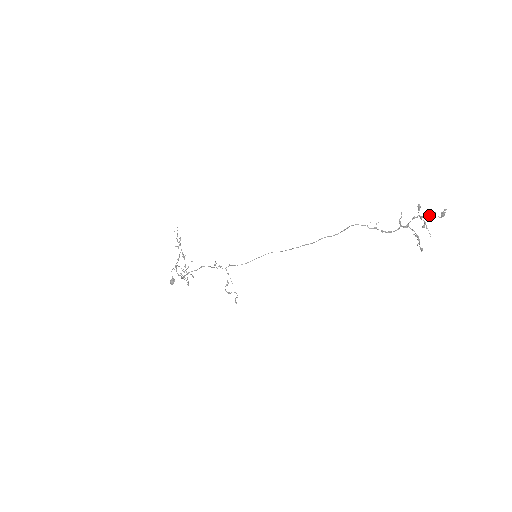
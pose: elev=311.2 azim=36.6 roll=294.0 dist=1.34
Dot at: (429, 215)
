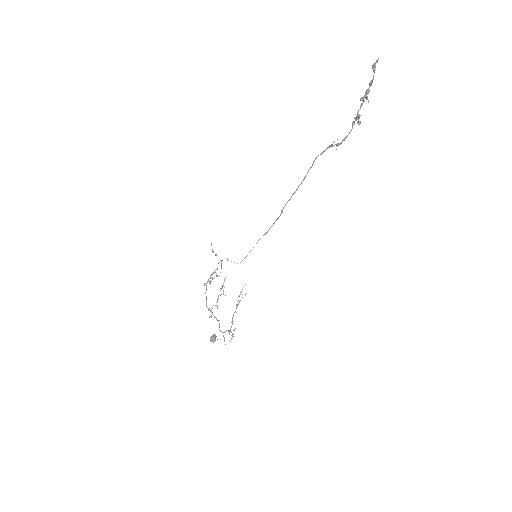
Dot at: (369, 85)
